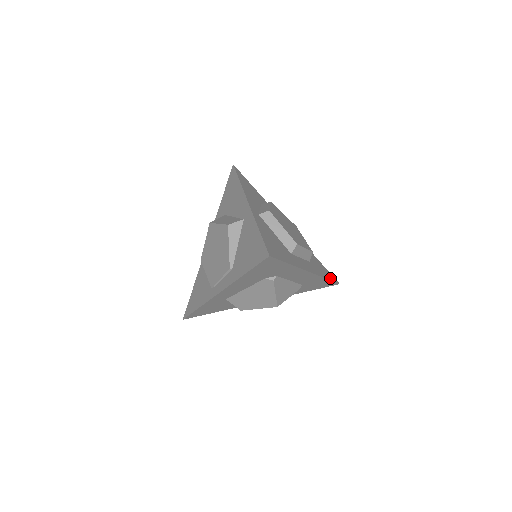
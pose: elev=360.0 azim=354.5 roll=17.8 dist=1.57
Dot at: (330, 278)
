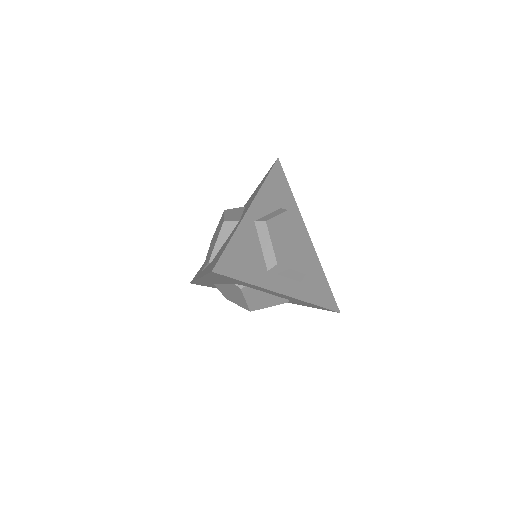
Dot at: (325, 304)
